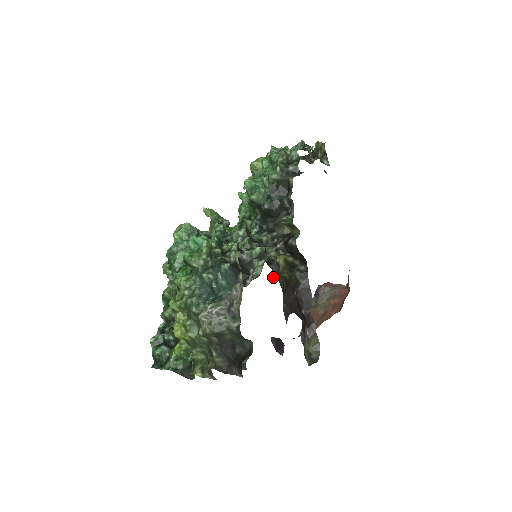
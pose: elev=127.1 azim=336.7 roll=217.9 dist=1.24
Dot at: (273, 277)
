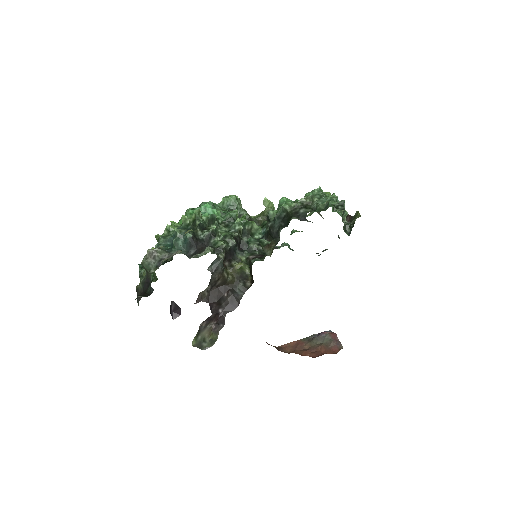
Dot at: (209, 268)
